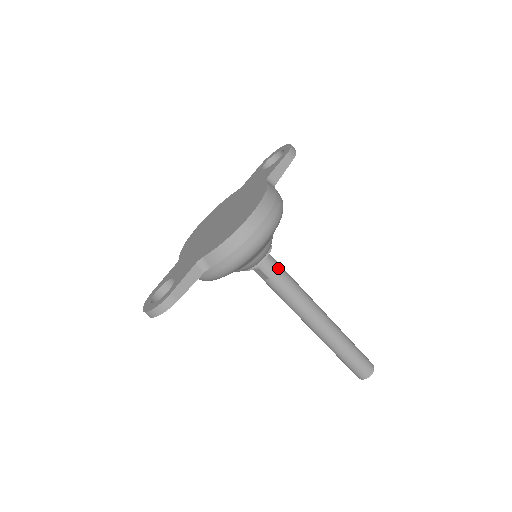
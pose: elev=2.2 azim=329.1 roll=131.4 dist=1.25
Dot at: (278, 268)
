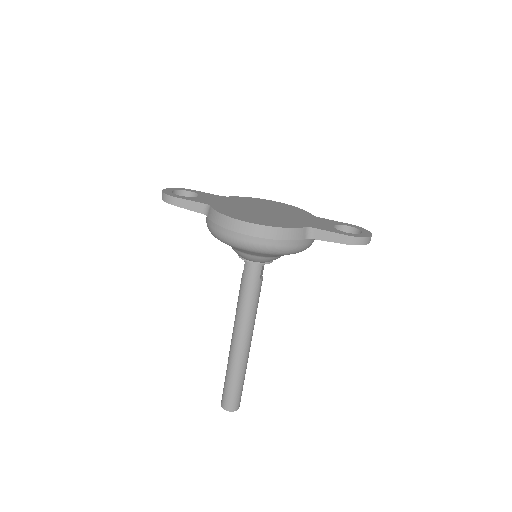
Dot at: (253, 279)
